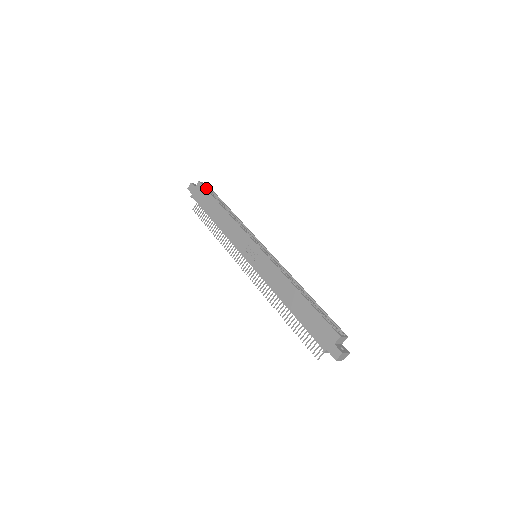
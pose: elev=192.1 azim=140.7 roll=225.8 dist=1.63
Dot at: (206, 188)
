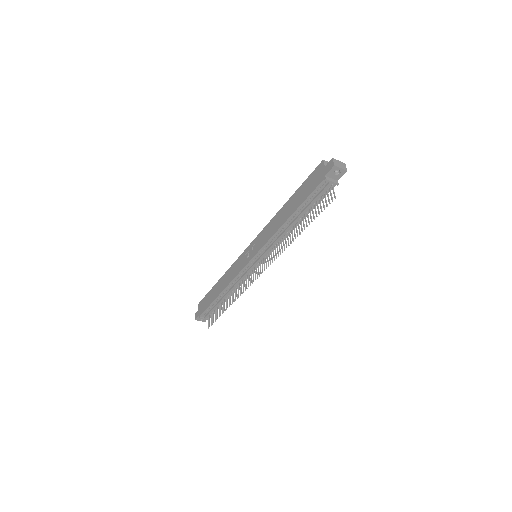
Dot at: occluded
